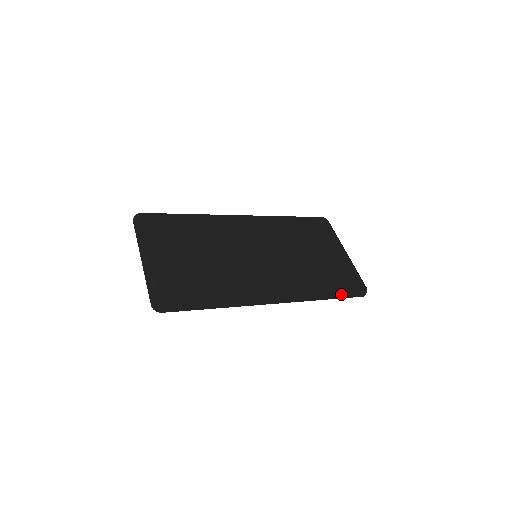
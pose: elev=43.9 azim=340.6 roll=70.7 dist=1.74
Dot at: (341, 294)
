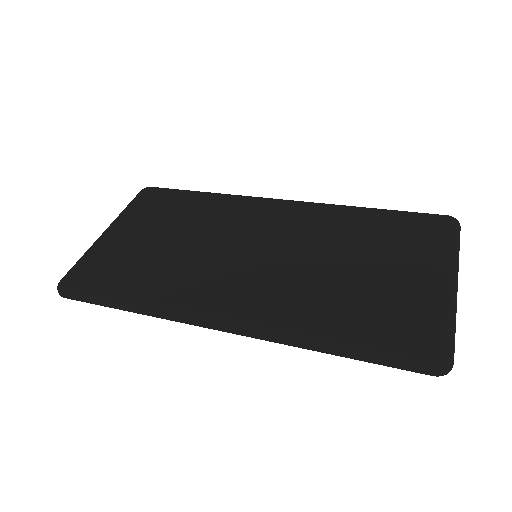
Dot at: (367, 352)
